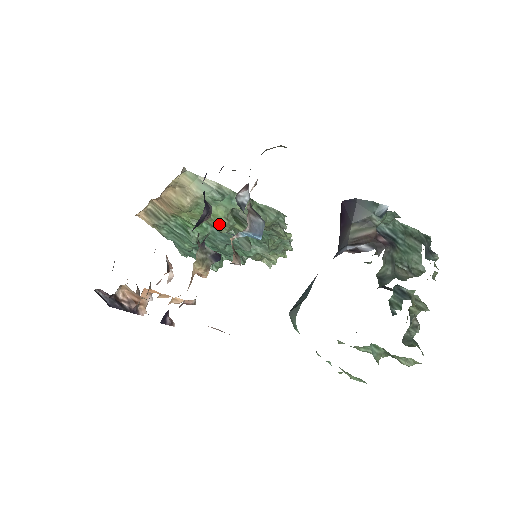
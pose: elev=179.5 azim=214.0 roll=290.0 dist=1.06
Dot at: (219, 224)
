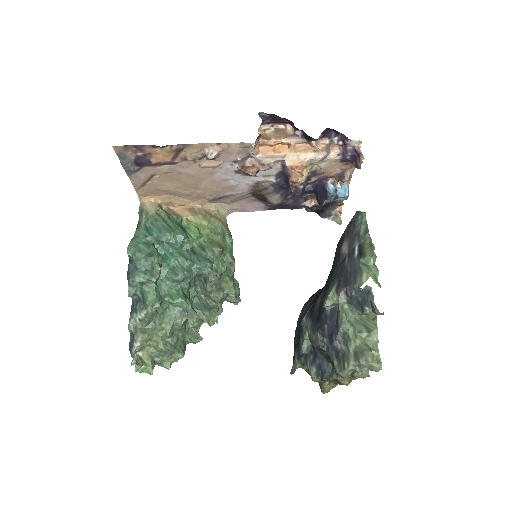
Dot at: (219, 244)
